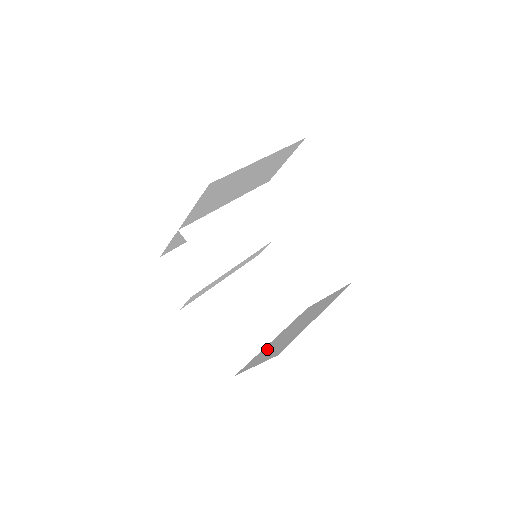
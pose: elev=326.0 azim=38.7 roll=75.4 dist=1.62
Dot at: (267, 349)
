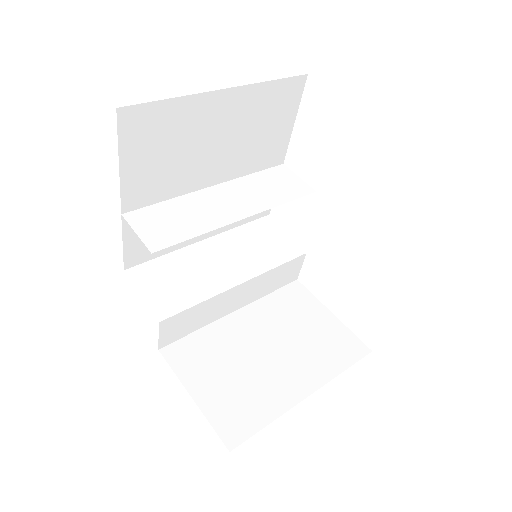
Dot at: occluded
